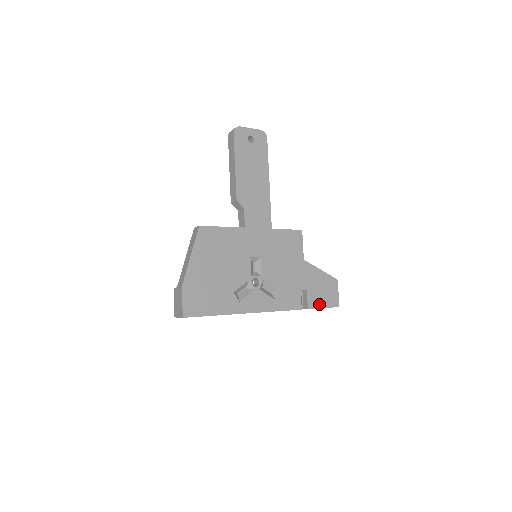
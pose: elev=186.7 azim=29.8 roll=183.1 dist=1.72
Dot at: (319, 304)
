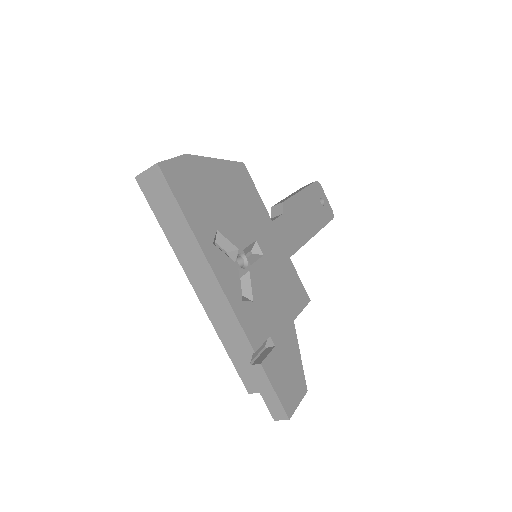
Dot at: (274, 379)
